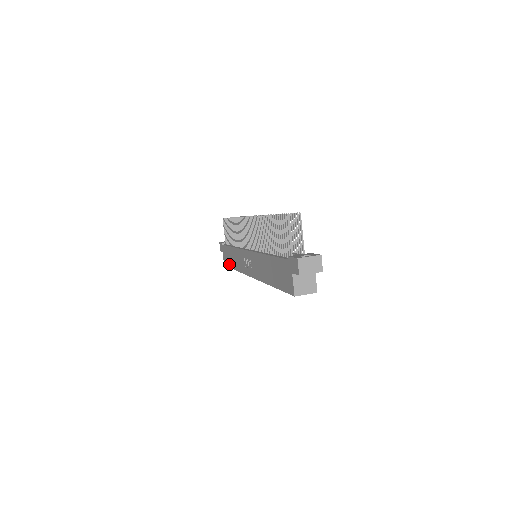
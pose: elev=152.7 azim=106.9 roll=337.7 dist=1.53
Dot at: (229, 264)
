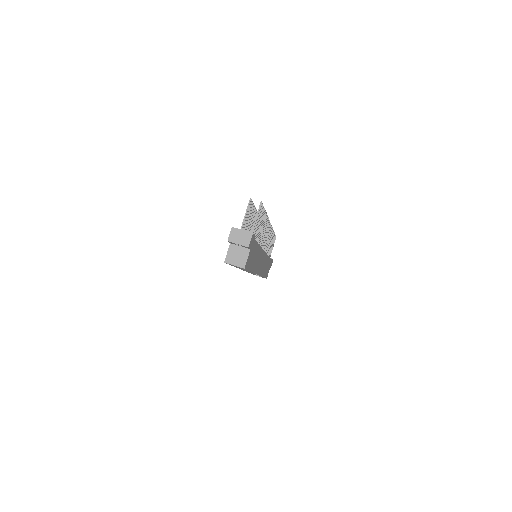
Dot at: occluded
